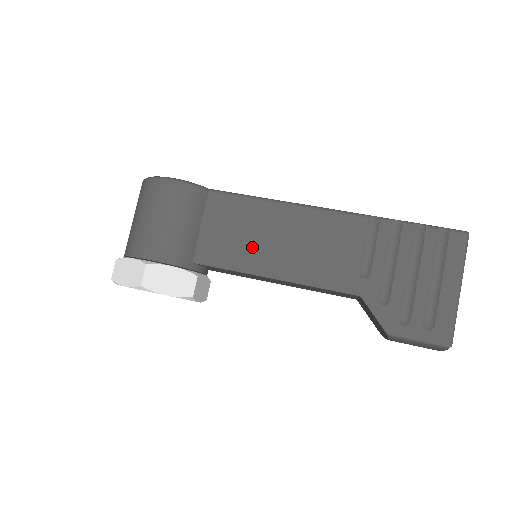
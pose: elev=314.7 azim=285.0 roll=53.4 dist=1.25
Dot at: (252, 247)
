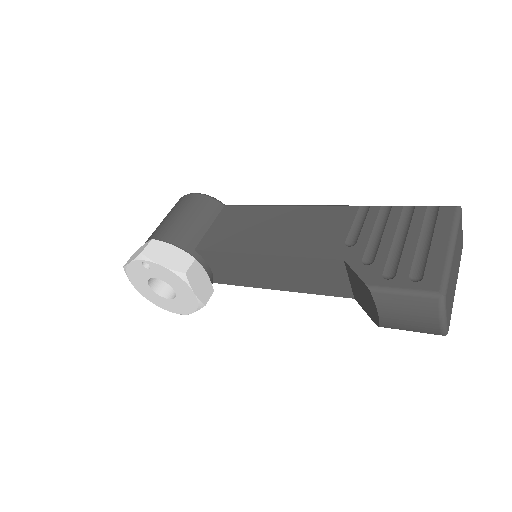
Dot at: (249, 235)
